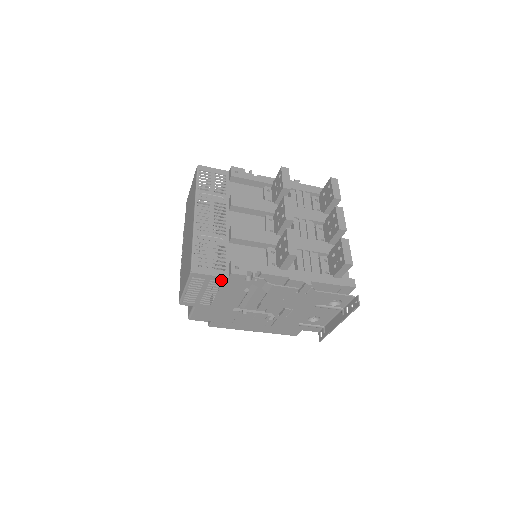
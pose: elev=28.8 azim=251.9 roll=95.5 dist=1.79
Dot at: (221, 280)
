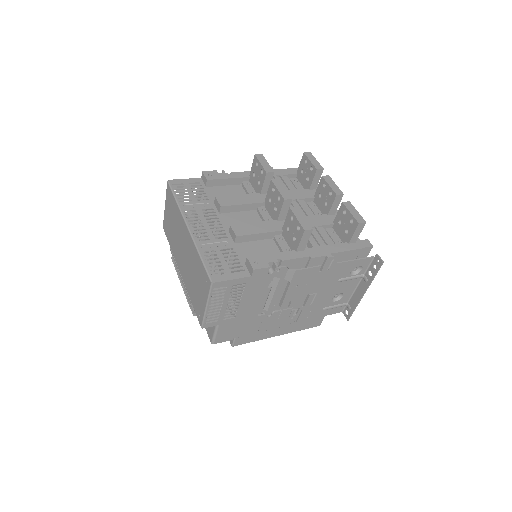
Dot at: (244, 282)
